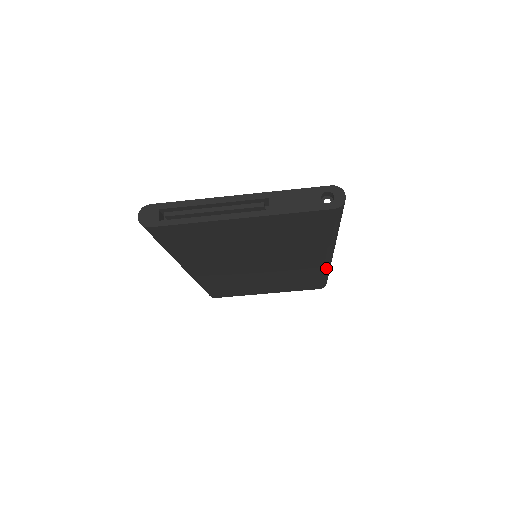
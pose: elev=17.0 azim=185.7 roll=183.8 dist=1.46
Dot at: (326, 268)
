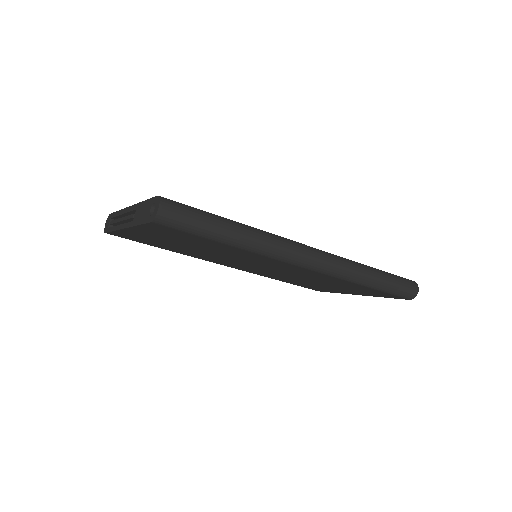
Dot at: (337, 276)
